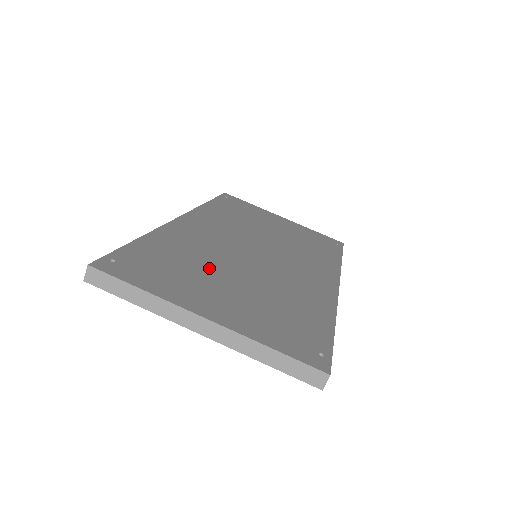
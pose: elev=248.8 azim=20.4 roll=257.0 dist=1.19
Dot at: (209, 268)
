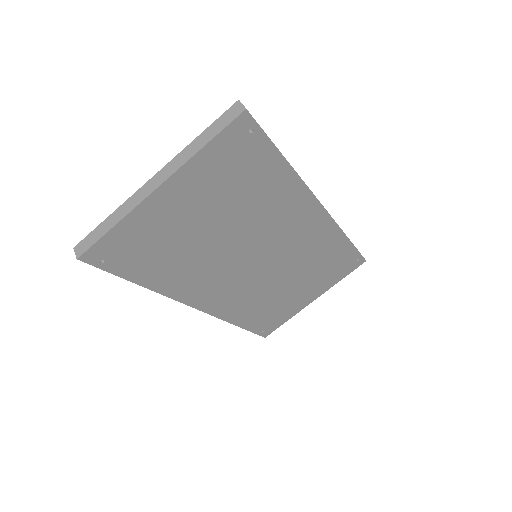
Dot at: occluded
